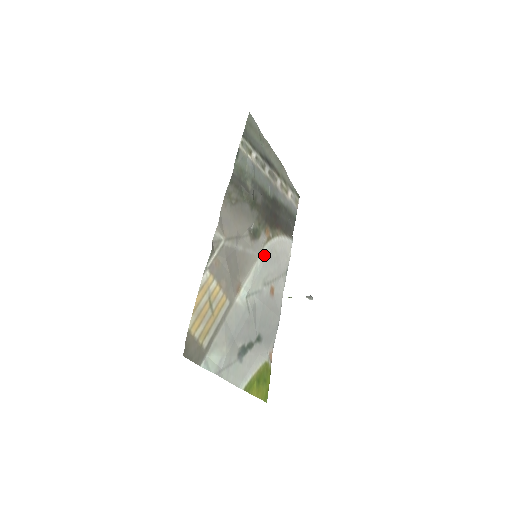
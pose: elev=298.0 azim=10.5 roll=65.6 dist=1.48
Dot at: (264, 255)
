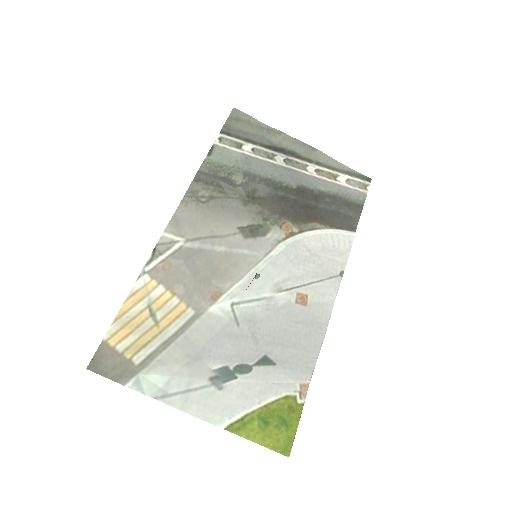
Dot at: (278, 254)
